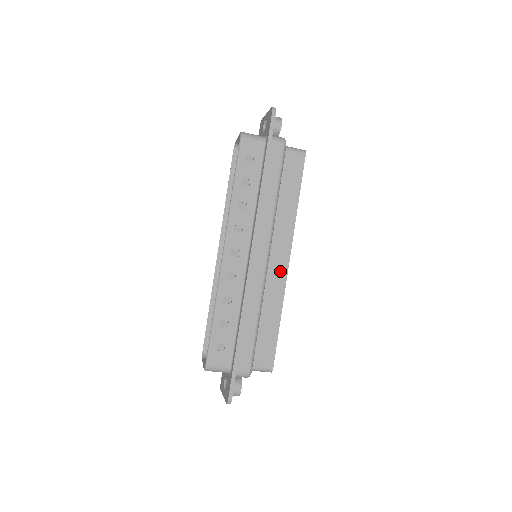
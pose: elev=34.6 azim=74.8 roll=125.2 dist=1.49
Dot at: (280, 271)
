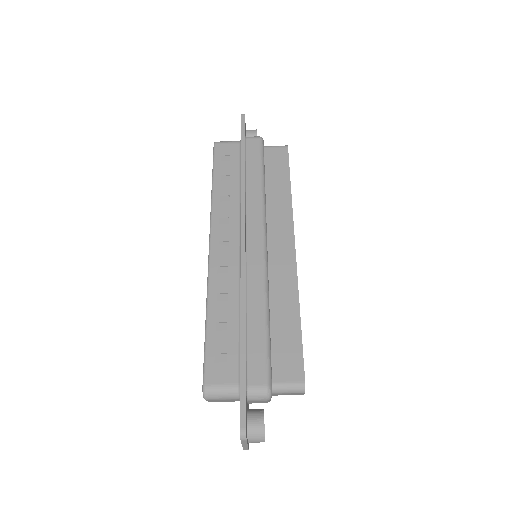
Dot at: (286, 258)
